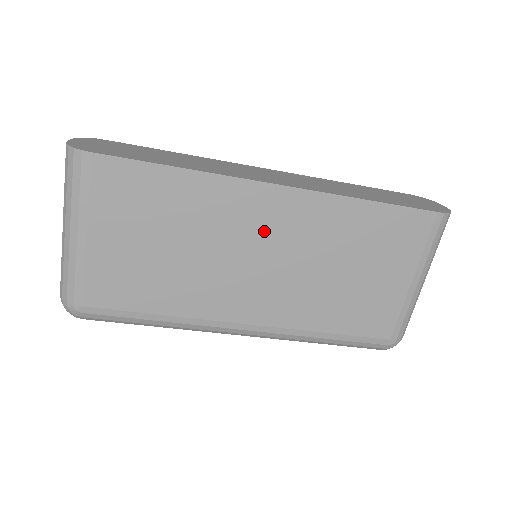
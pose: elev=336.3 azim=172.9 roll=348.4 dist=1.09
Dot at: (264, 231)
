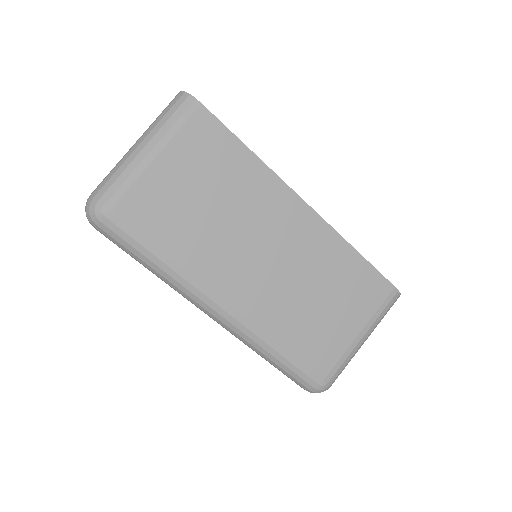
Dot at: (281, 232)
